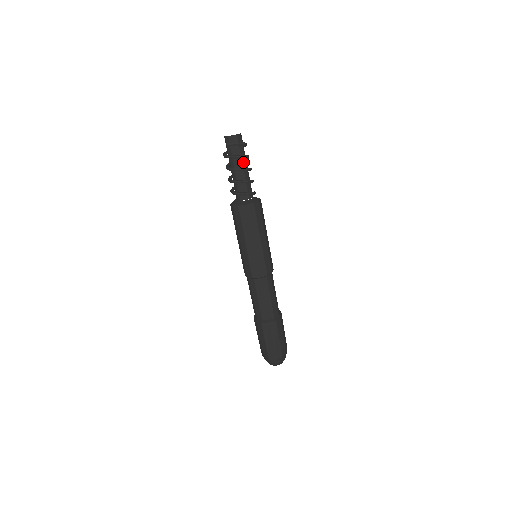
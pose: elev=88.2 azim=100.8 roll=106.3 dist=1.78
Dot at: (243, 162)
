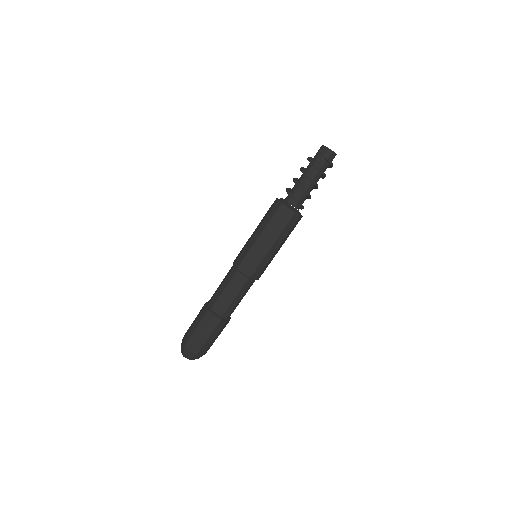
Dot at: (317, 176)
